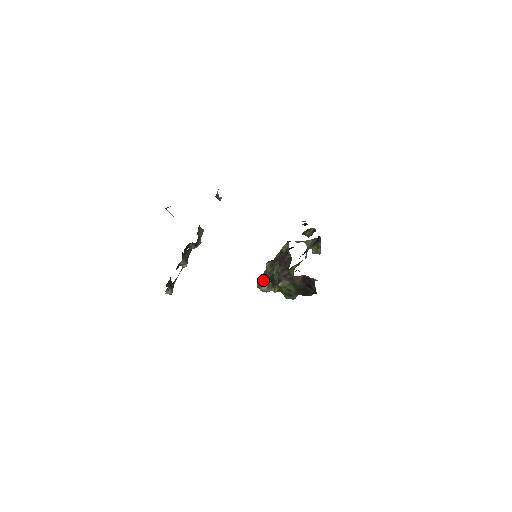
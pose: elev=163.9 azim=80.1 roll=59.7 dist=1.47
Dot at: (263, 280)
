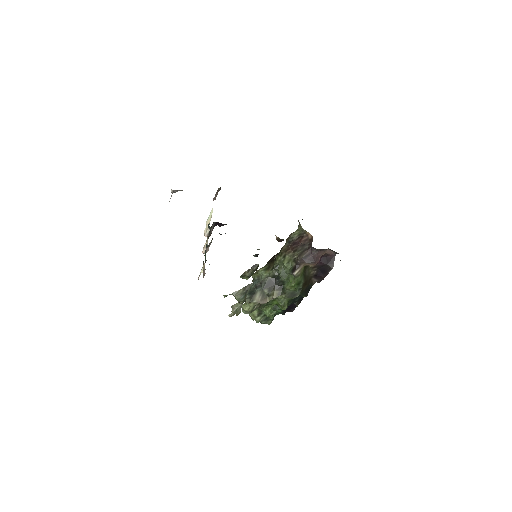
Dot at: (255, 291)
